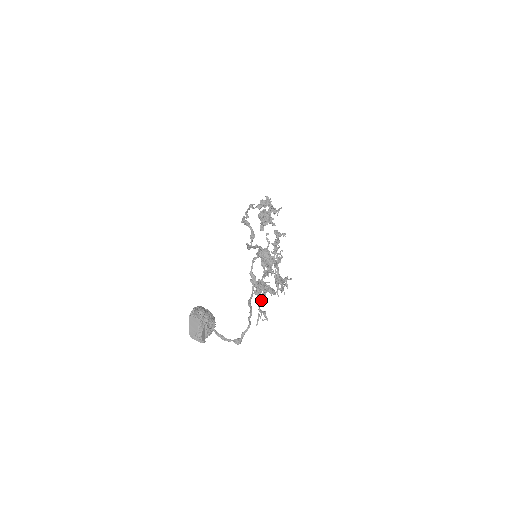
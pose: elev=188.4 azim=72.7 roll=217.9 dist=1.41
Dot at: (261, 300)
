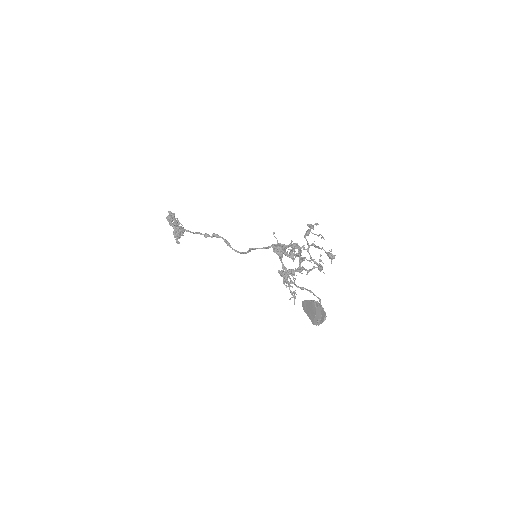
Dot at: occluded
